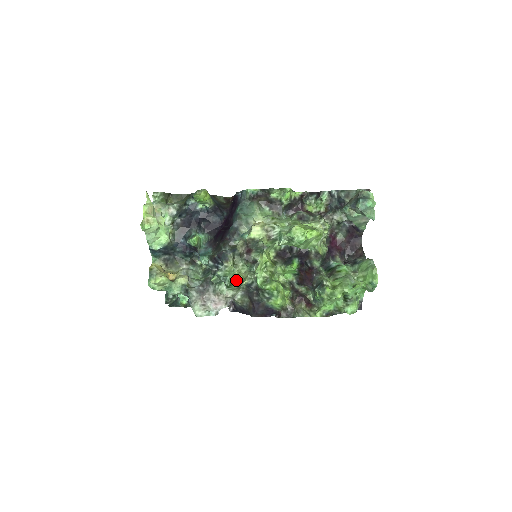
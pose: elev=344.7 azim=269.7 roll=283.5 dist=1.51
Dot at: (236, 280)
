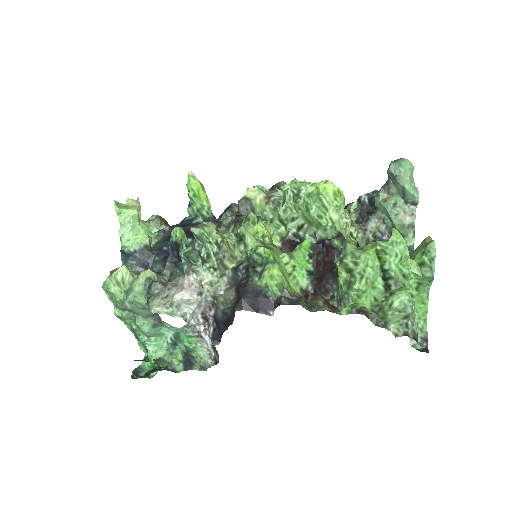
Dot at: (215, 238)
